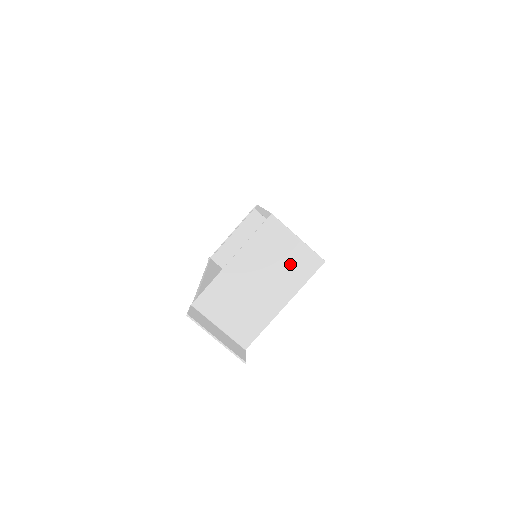
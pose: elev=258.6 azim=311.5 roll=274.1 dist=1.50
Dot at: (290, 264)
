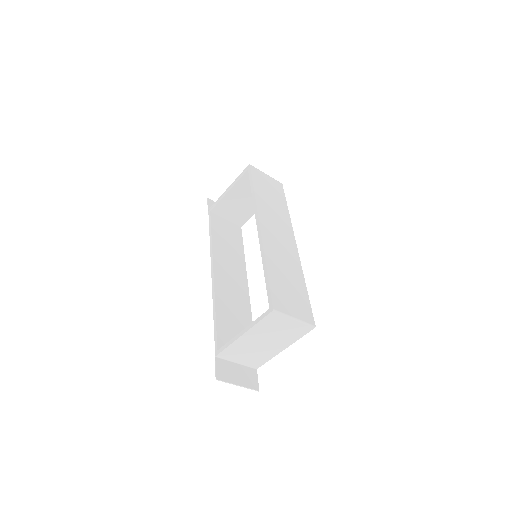
Dot at: (288, 331)
